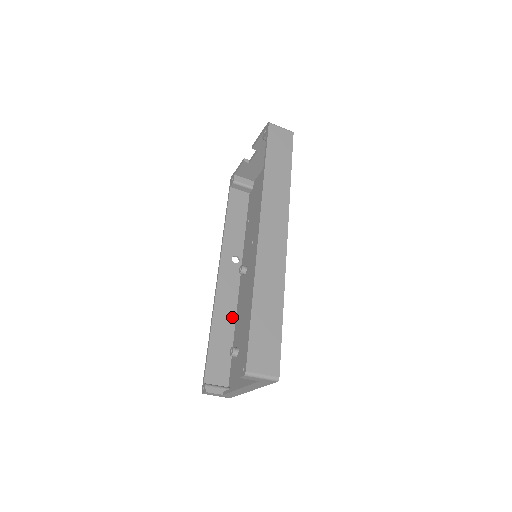
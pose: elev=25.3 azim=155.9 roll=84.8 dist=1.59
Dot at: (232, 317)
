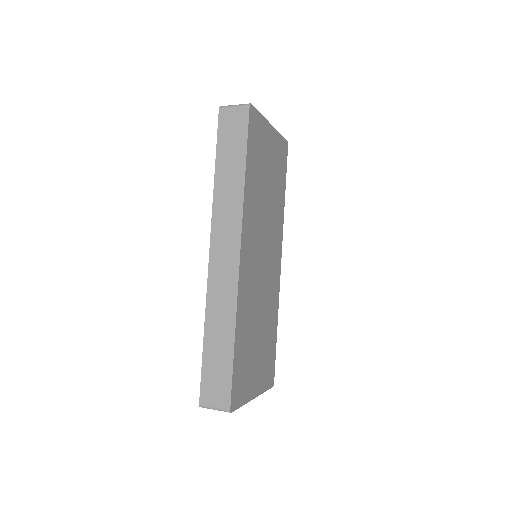
Dot at: occluded
